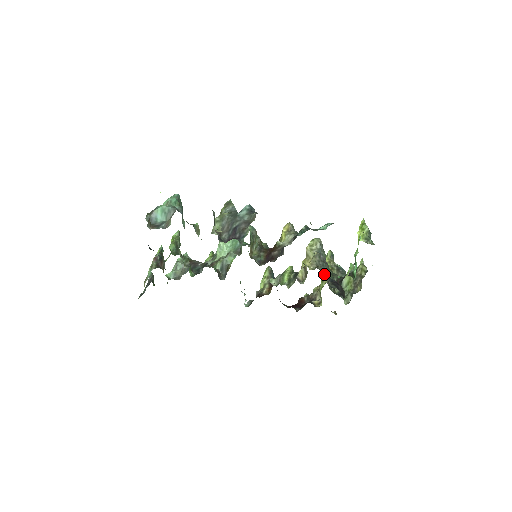
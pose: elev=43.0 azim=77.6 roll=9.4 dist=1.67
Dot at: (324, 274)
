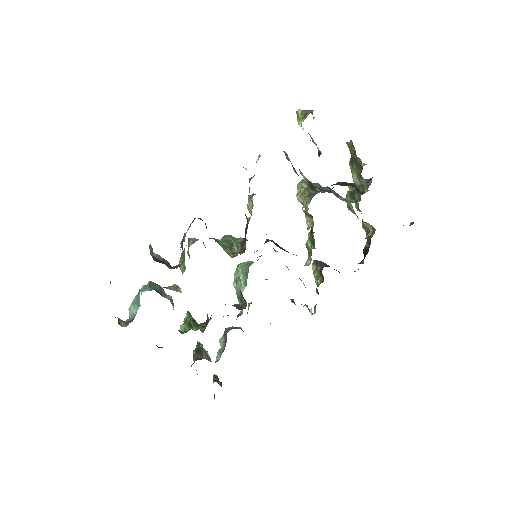
Dot at: occluded
